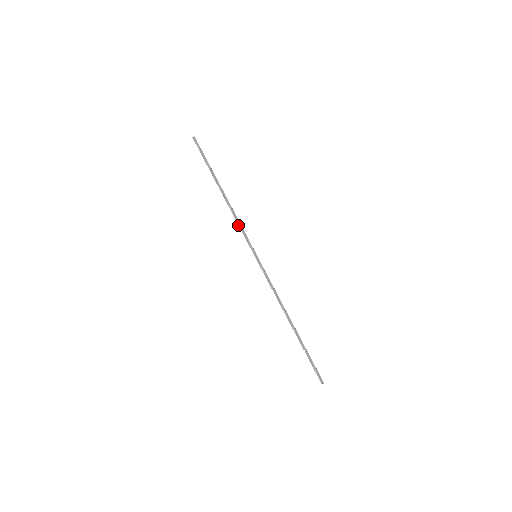
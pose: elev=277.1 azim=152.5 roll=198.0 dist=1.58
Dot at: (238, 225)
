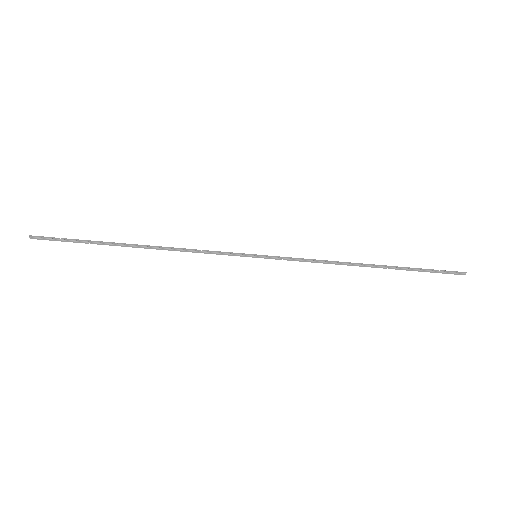
Dot at: occluded
